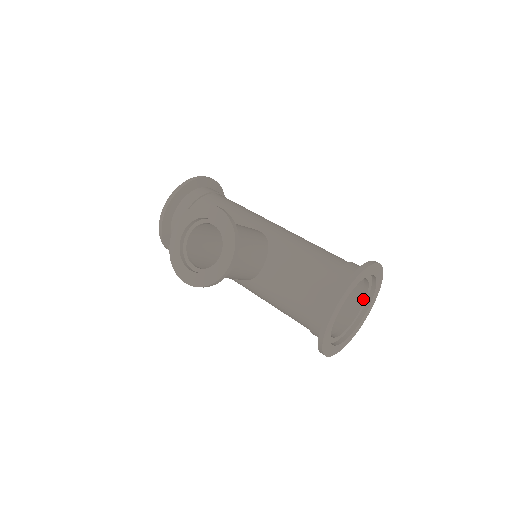
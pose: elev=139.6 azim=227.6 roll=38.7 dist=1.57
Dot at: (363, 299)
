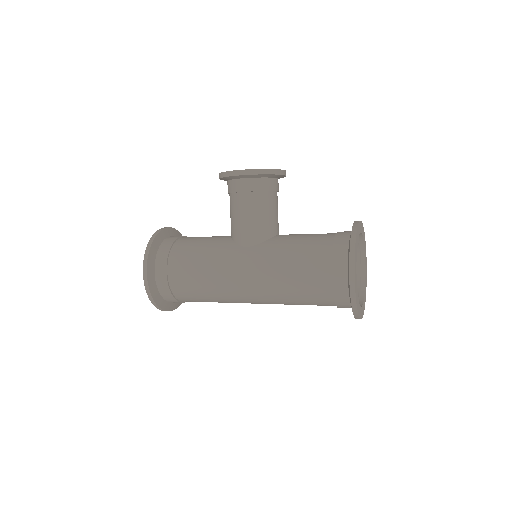
Dot at: occluded
